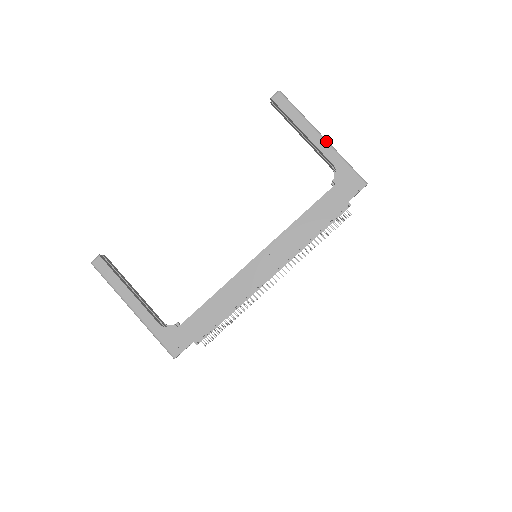
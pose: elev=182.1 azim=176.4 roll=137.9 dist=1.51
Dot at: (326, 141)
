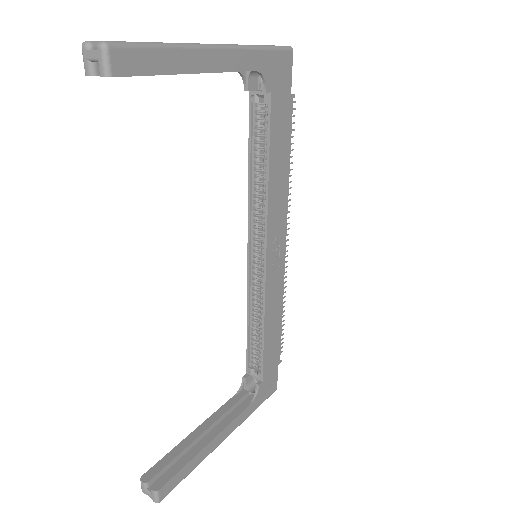
Dot at: (227, 48)
